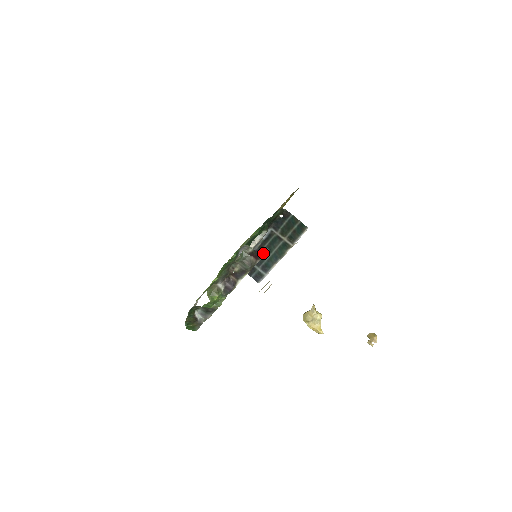
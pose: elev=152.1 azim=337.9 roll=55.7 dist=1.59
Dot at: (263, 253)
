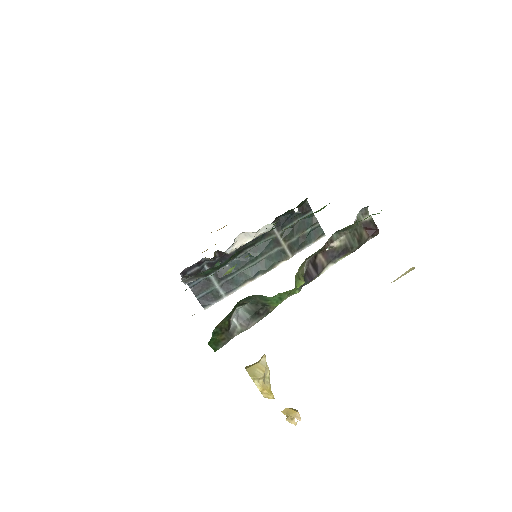
Dot at: (238, 261)
